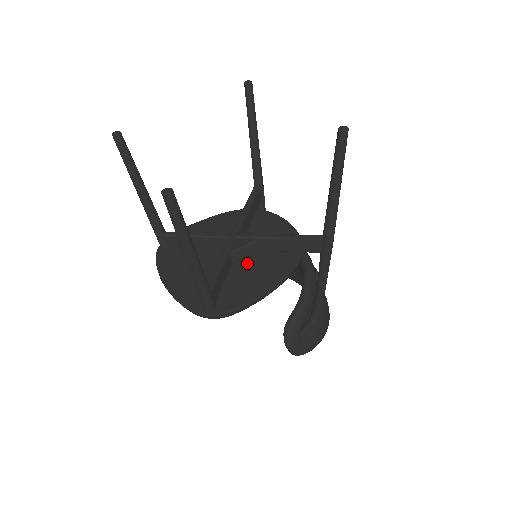
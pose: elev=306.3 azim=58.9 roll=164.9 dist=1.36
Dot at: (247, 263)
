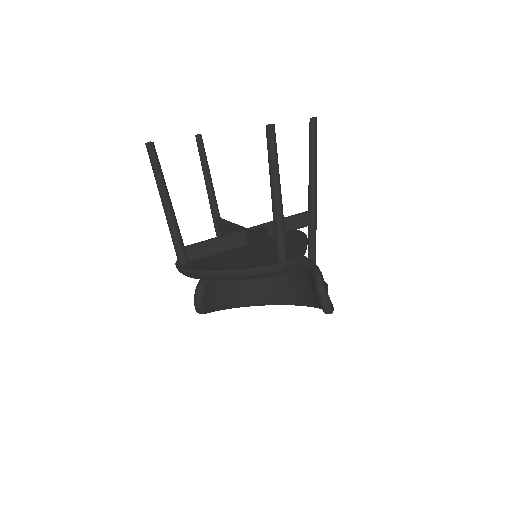
Dot at: occluded
